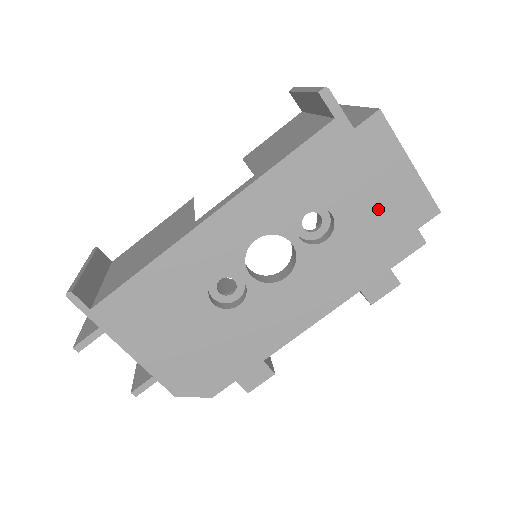
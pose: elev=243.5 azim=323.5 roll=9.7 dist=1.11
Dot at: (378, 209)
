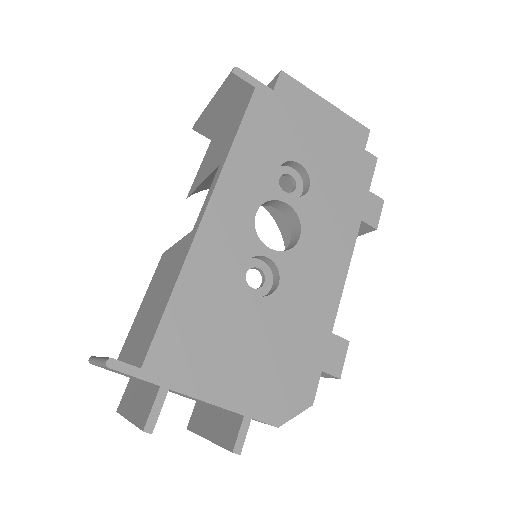
Dot at: (329, 145)
